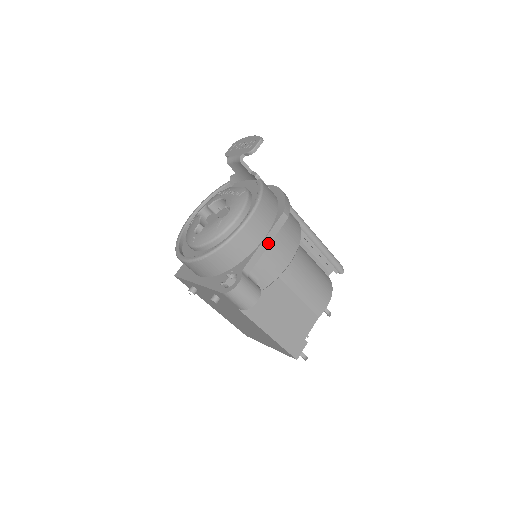
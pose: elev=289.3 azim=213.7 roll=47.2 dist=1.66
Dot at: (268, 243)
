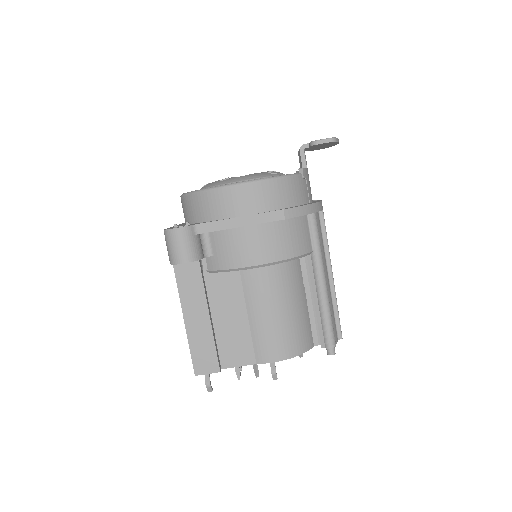
Dot at: (242, 224)
